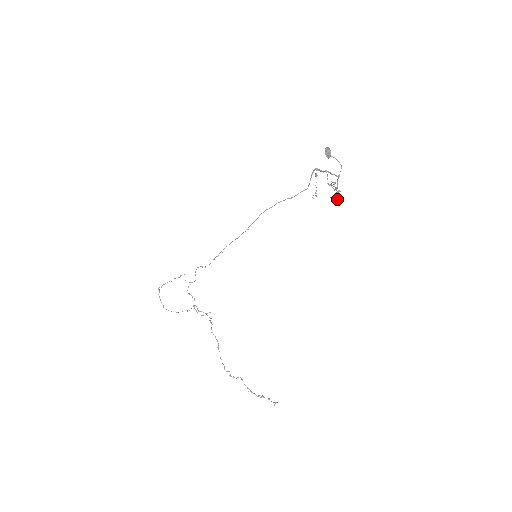
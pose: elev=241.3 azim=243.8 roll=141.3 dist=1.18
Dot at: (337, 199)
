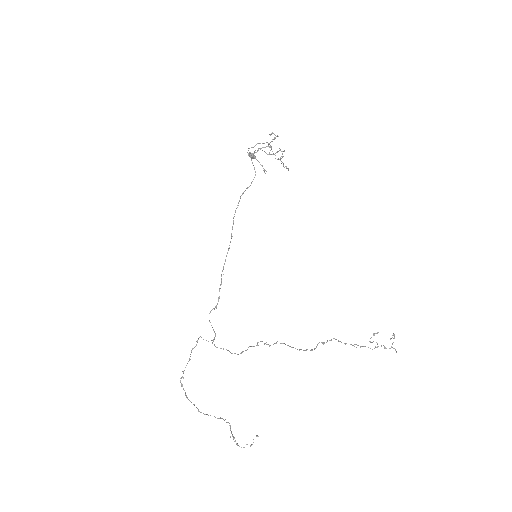
Dot at: (282, 154)
